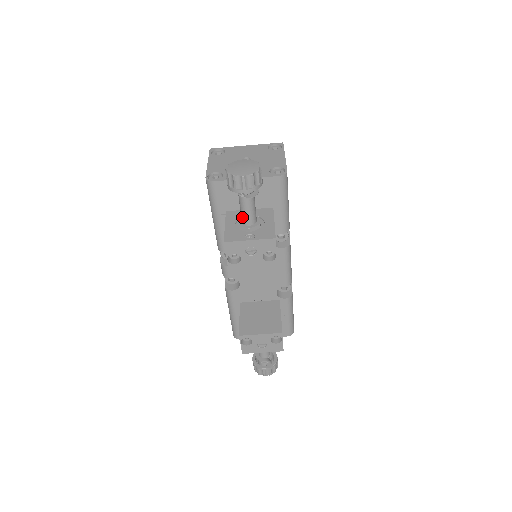
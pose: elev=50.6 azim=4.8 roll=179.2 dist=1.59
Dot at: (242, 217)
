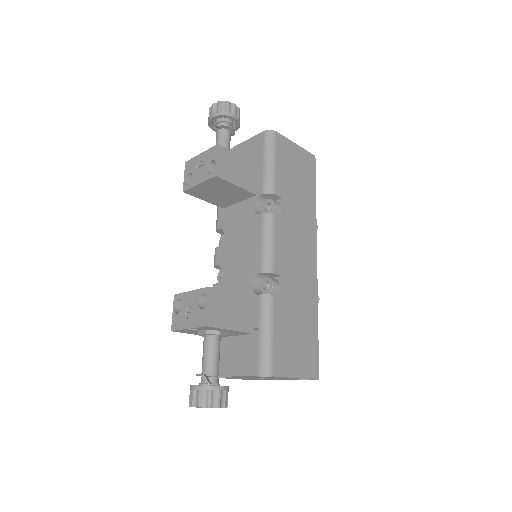
Dot at: occluded
